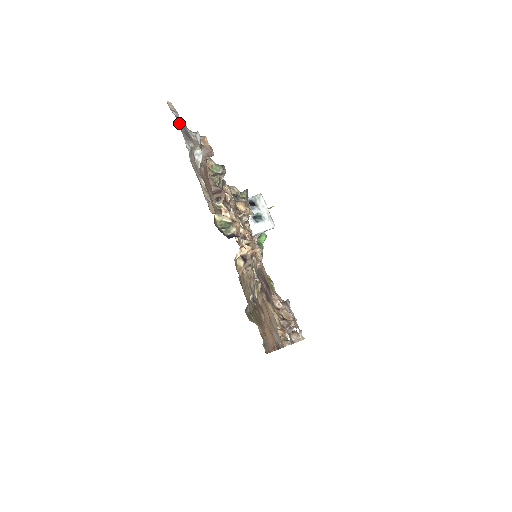
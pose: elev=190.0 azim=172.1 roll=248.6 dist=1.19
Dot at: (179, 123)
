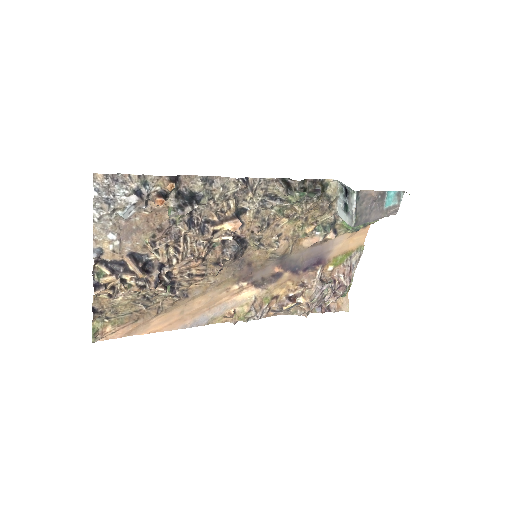
Dot at: (98, 195)
